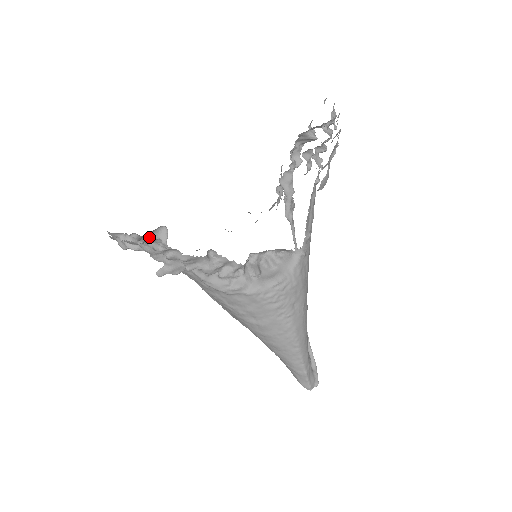
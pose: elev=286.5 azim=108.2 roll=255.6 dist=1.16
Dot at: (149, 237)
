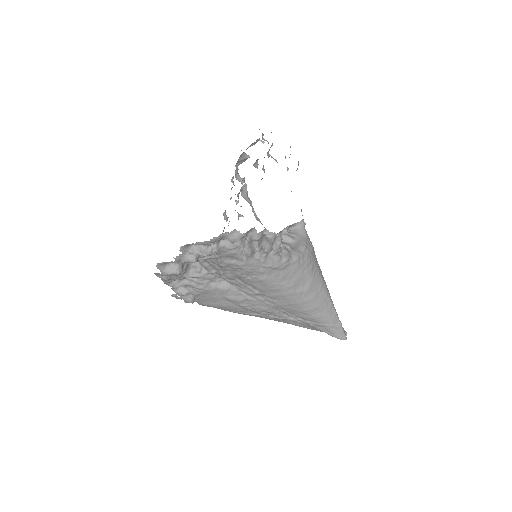
Dot at: (185, 263)
